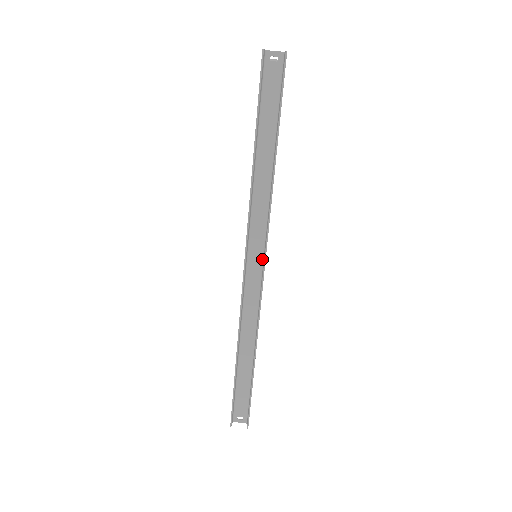
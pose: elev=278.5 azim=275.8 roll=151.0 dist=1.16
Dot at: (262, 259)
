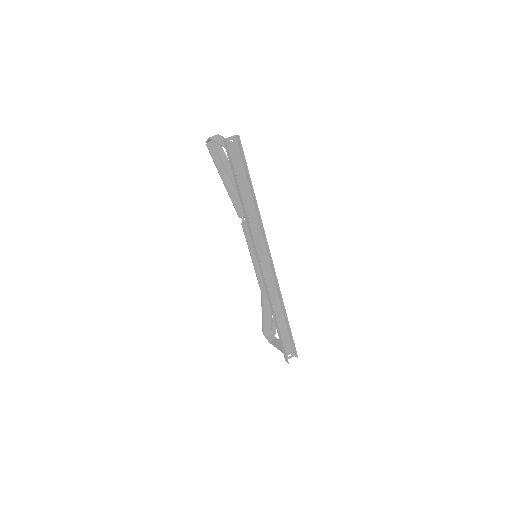
Dot at: (266, 255)
